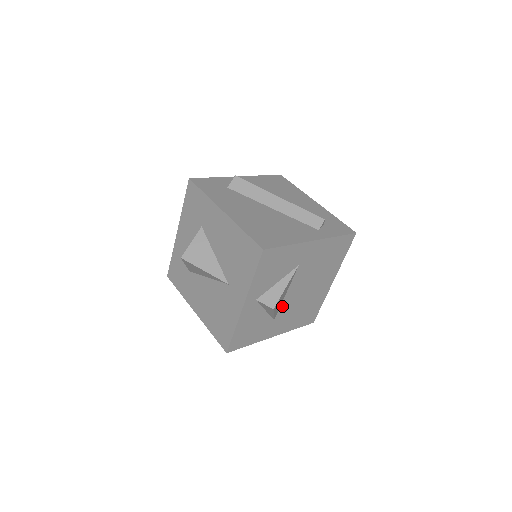
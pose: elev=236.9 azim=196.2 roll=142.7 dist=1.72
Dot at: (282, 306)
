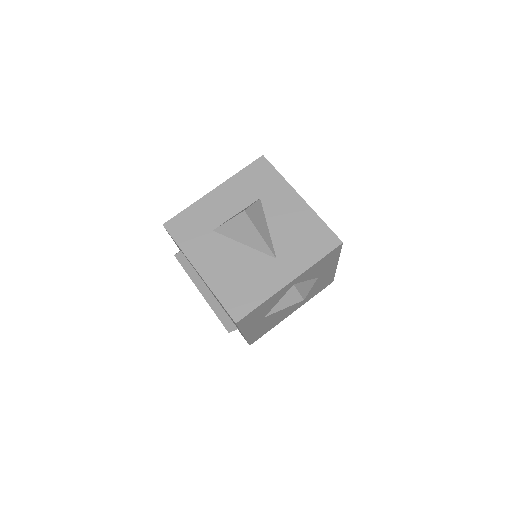
Dot at: occluded
